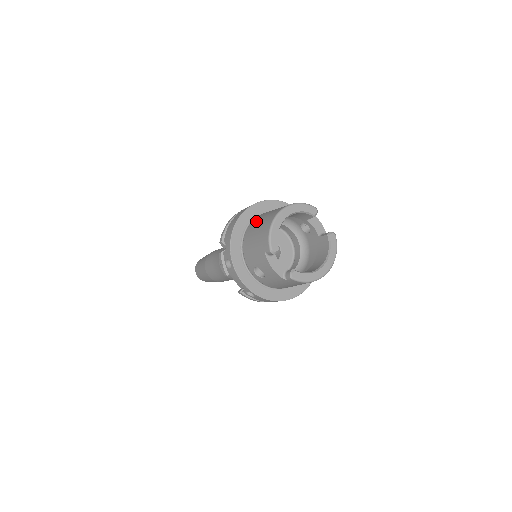
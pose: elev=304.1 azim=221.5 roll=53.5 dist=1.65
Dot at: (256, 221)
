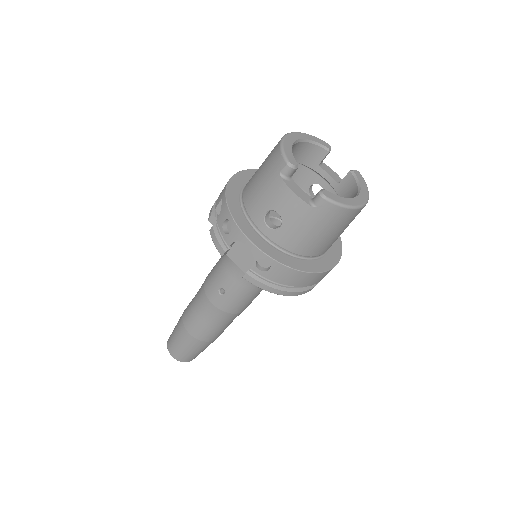
Dot at: occluded
